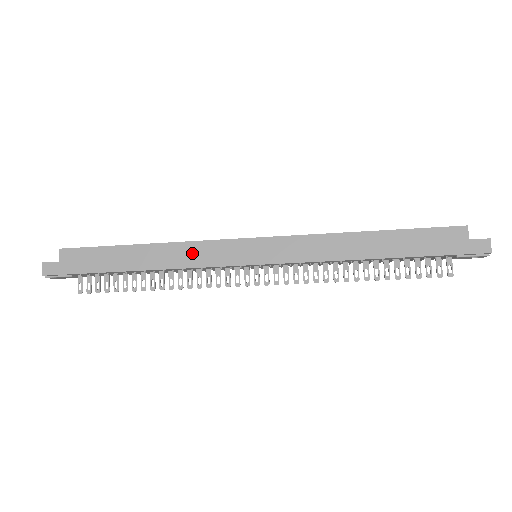
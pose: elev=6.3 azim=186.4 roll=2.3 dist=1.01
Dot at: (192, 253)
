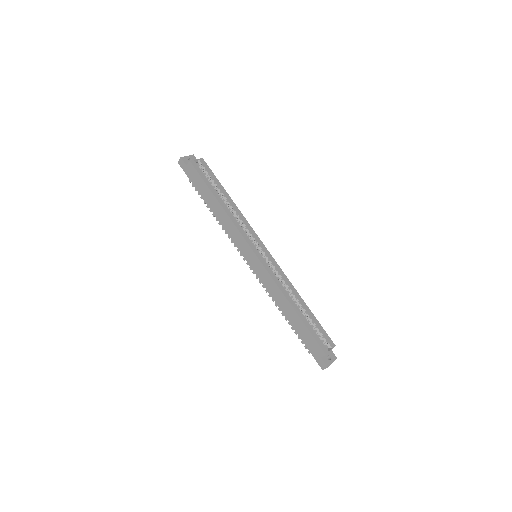
Dot at: (231, 228)
